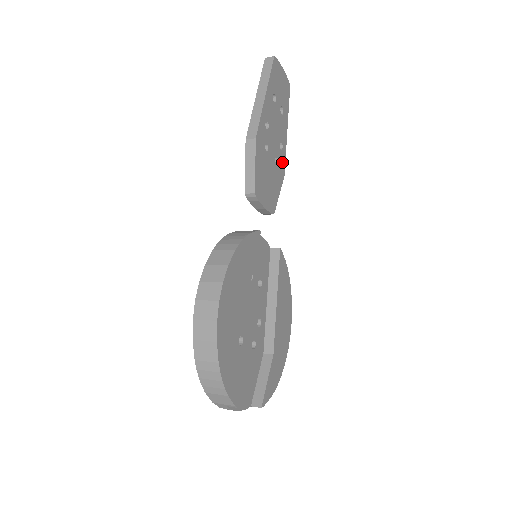
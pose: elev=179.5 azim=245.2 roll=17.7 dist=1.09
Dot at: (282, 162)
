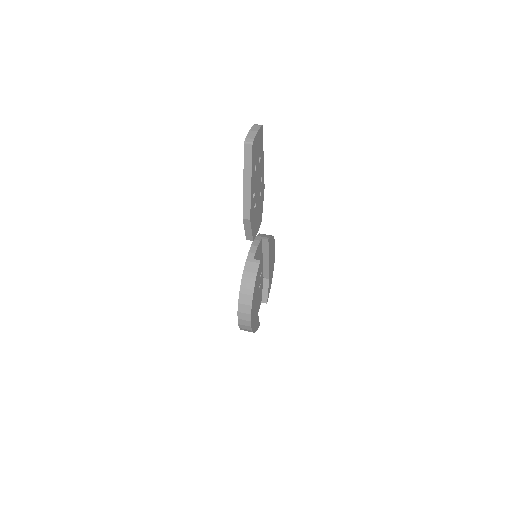
Dot at: (263, 185)
